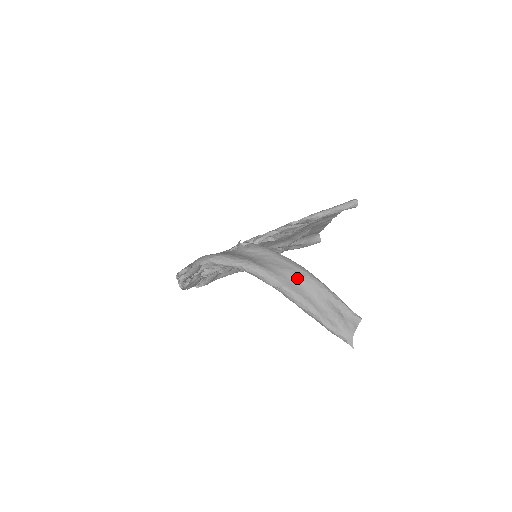
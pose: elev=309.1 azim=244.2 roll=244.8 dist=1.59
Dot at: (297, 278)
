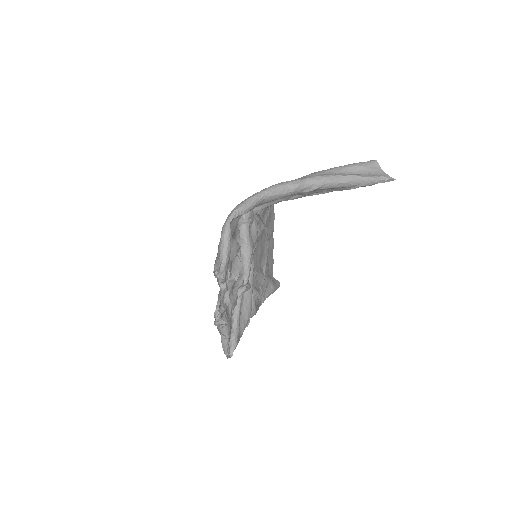
Dot at: (308, 176)
